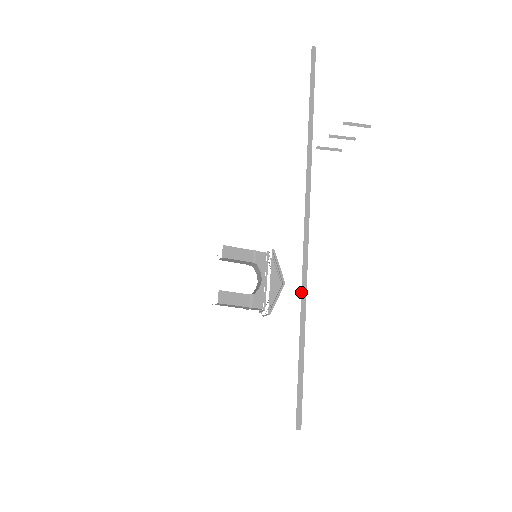
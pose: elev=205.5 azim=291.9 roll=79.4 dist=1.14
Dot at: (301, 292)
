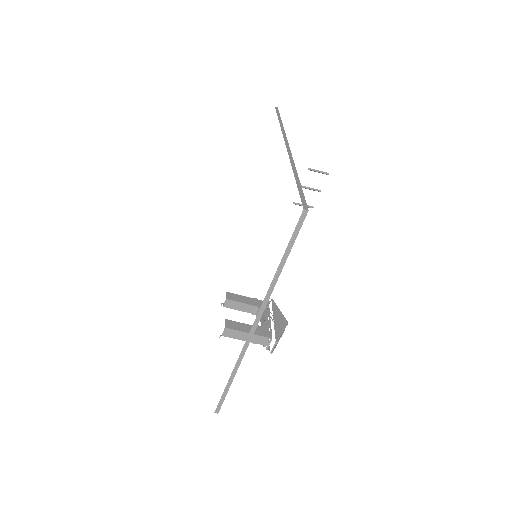
Dot at: (291, 164)
